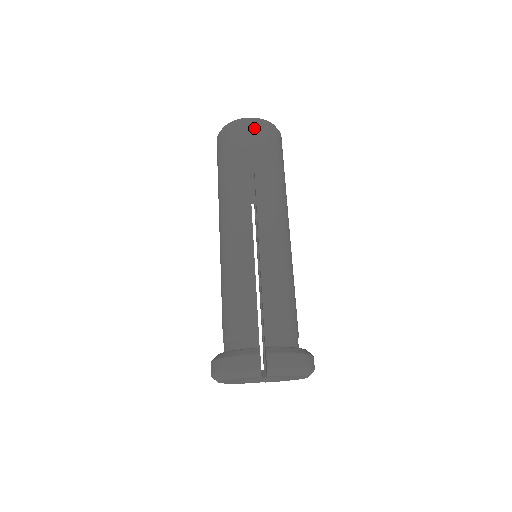
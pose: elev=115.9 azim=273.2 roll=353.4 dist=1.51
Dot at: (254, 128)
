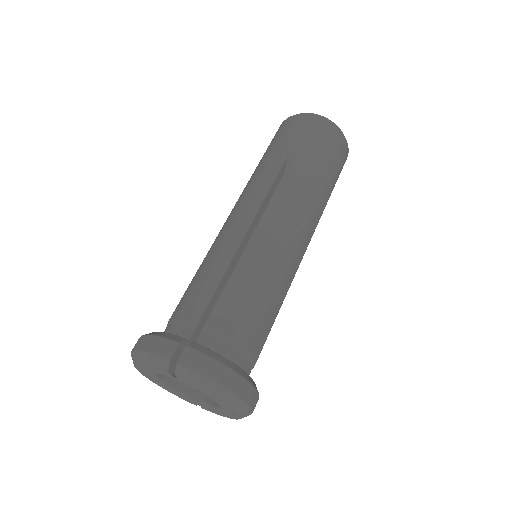
Dot at: (314, 123)
